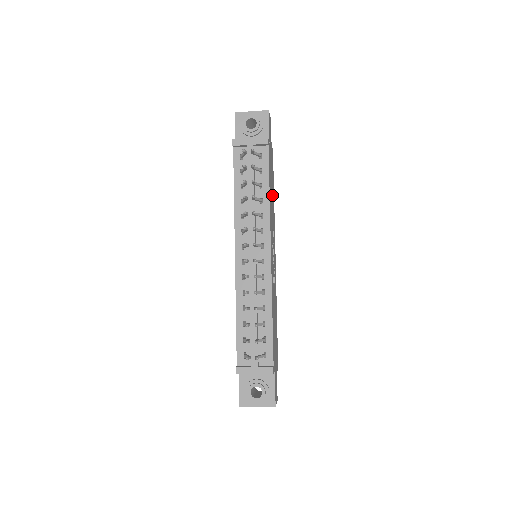
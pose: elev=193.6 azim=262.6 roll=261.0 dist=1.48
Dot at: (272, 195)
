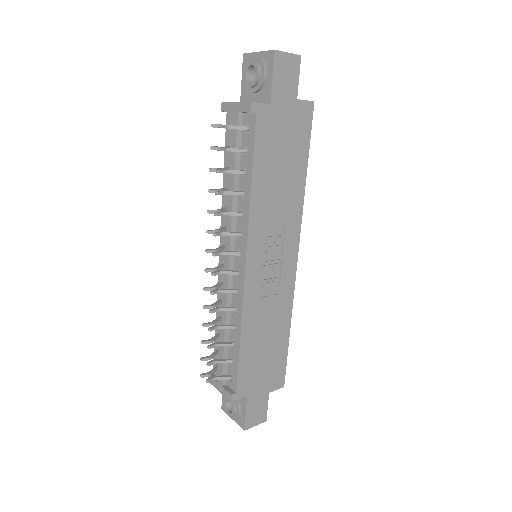
Dot at: (286, 177)
